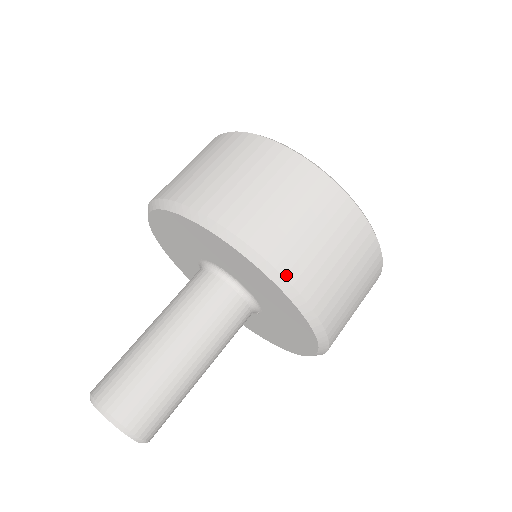
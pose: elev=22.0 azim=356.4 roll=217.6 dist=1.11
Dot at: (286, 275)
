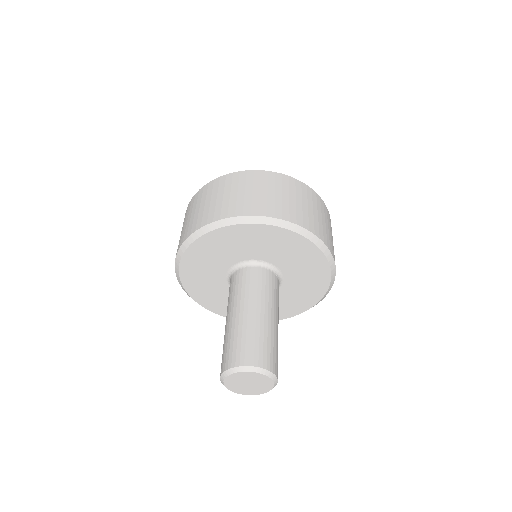
Dot at: (324, 242)
